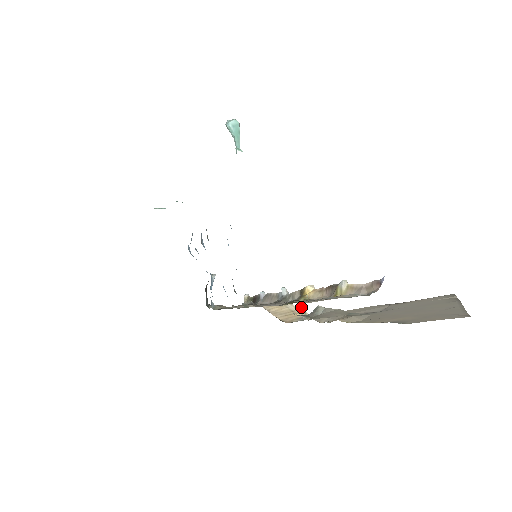
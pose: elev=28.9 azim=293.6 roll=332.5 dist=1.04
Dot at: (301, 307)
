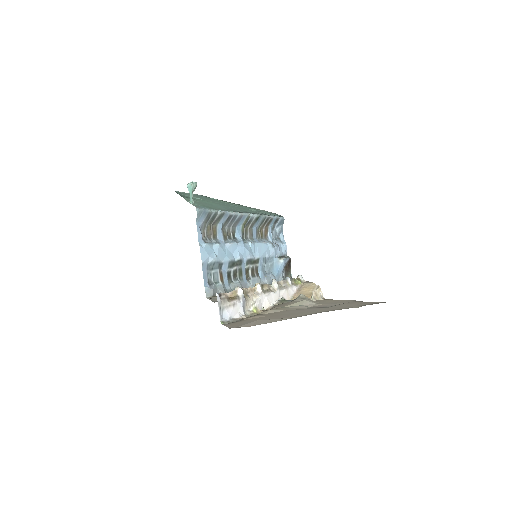
Dot at: (313, 292)
